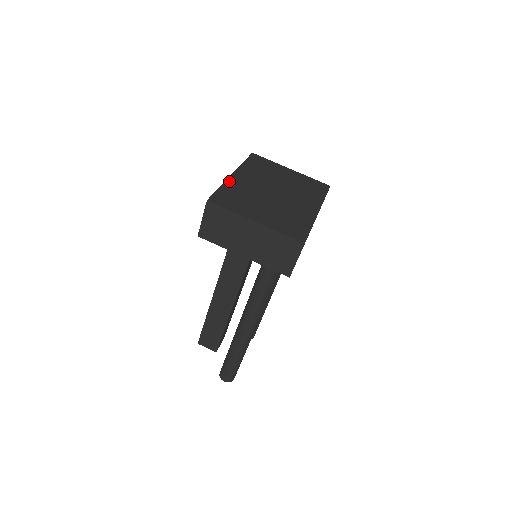
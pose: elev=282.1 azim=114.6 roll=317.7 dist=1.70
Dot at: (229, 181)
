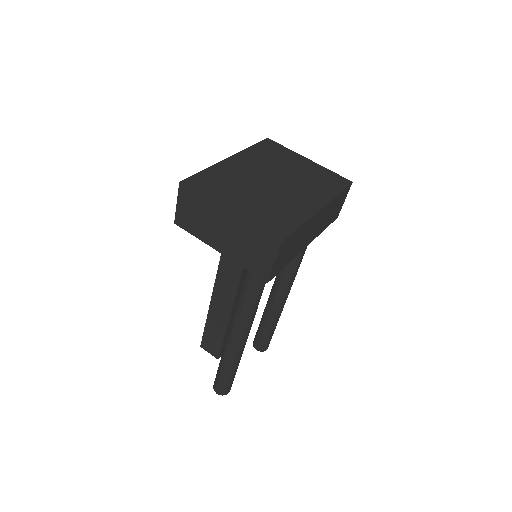
Dot at: (220, 164)
